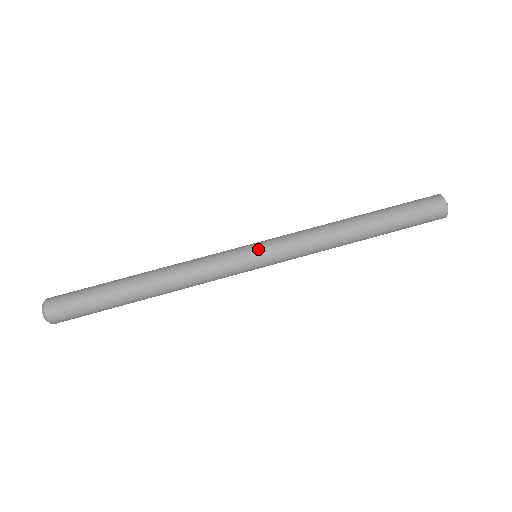
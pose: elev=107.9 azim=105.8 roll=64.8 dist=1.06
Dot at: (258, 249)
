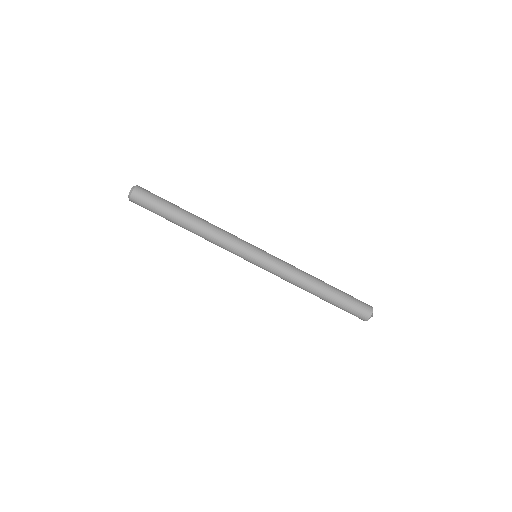
Dot at: (256, 262)
